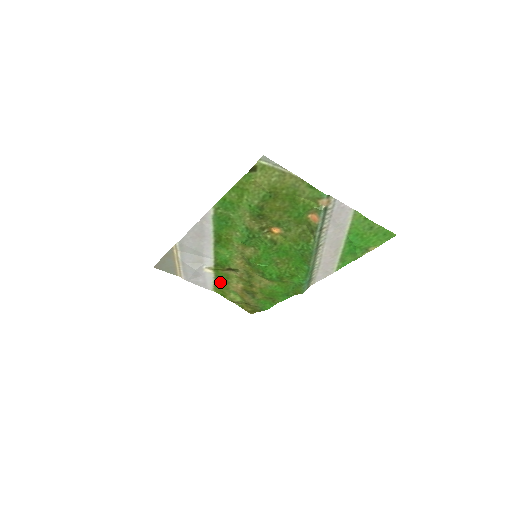
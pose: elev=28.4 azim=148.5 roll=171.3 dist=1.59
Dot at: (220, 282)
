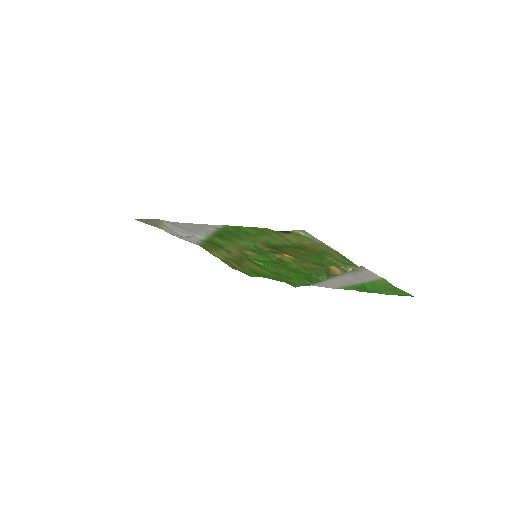
Dot at: (207, 245)
